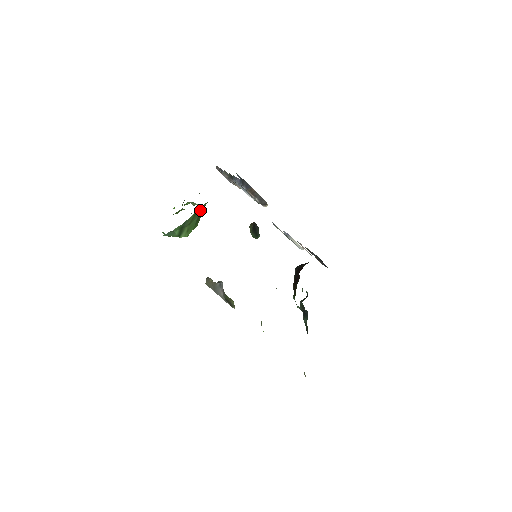
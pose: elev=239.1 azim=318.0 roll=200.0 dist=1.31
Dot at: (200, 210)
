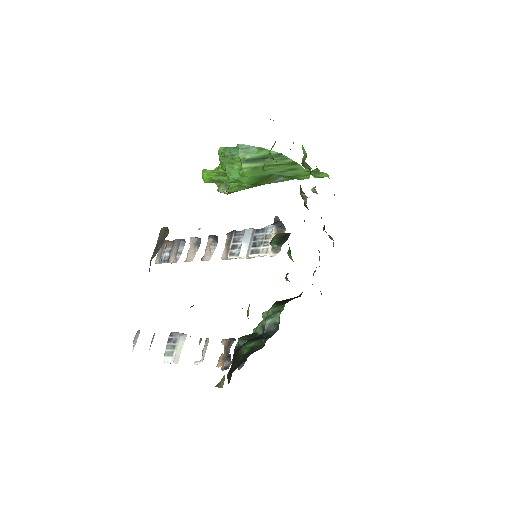
Dot at: (291, 169)
